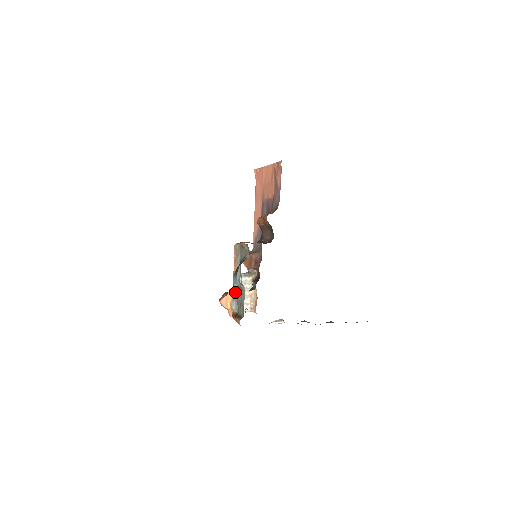
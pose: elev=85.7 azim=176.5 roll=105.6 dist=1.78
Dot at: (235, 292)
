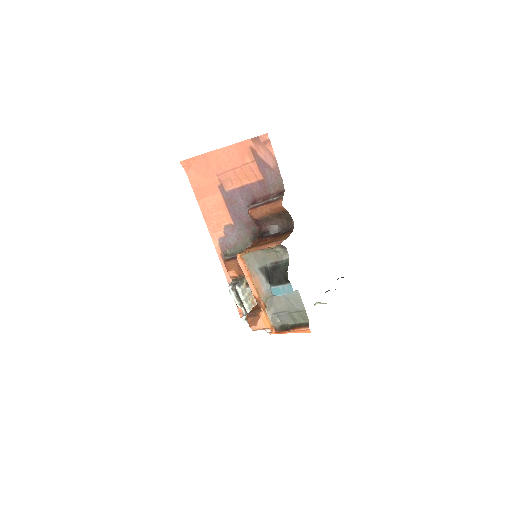
Dot at: (265, 306)
